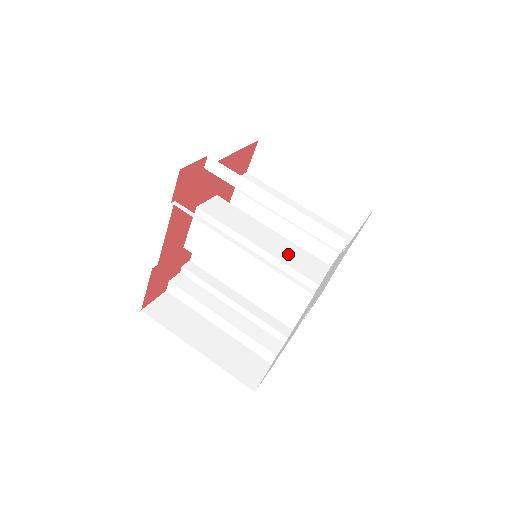
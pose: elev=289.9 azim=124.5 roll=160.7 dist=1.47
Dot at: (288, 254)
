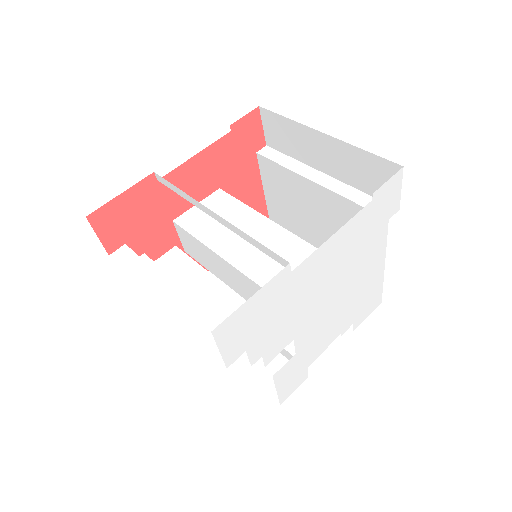
Dot at: occluded
